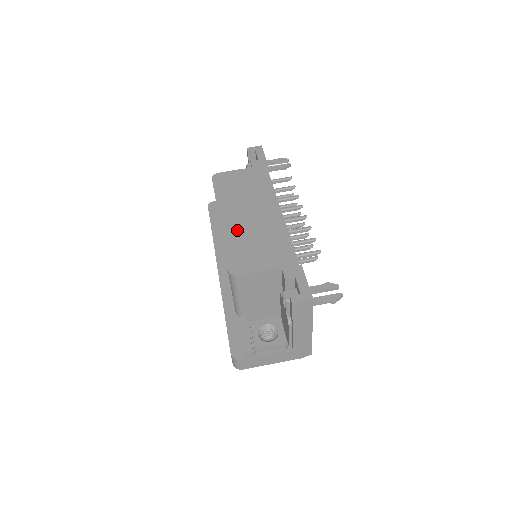
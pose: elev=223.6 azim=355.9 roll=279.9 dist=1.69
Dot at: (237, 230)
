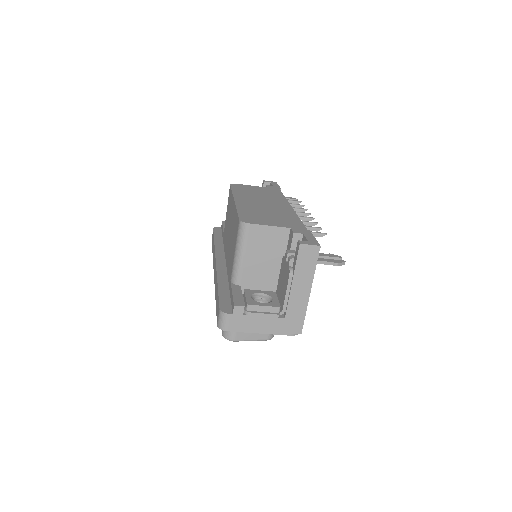
Dot at: (250, 206)
